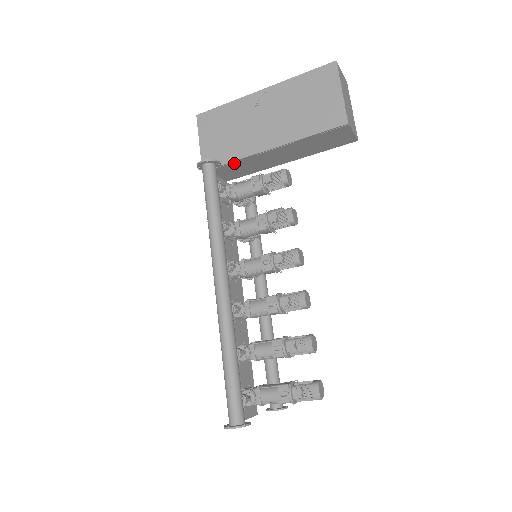
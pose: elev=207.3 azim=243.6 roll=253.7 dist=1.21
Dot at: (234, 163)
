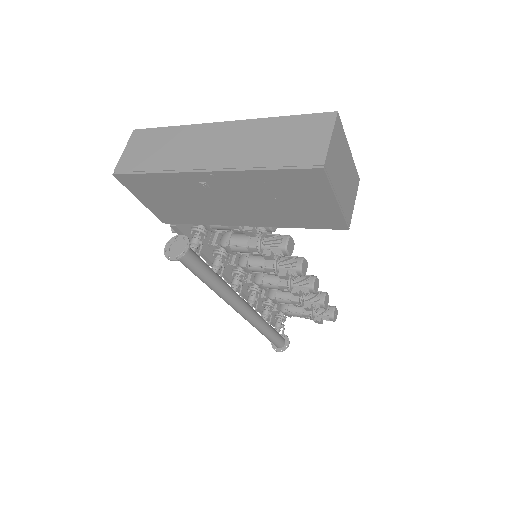
Dot at: occluded
